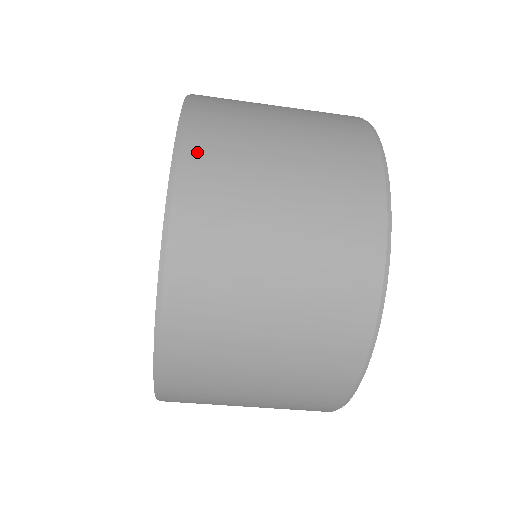
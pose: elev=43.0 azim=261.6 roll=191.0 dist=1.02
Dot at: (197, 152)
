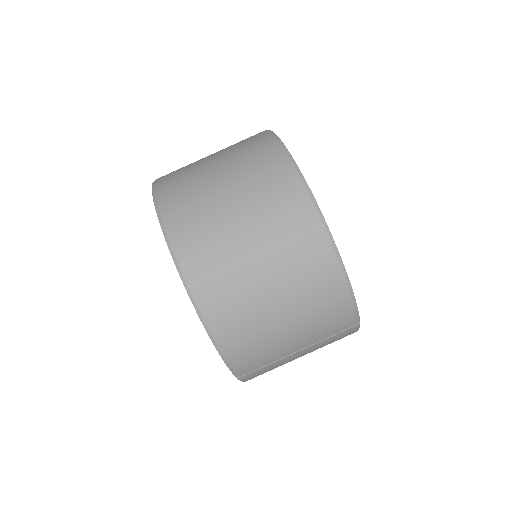
Dot at: occluded
